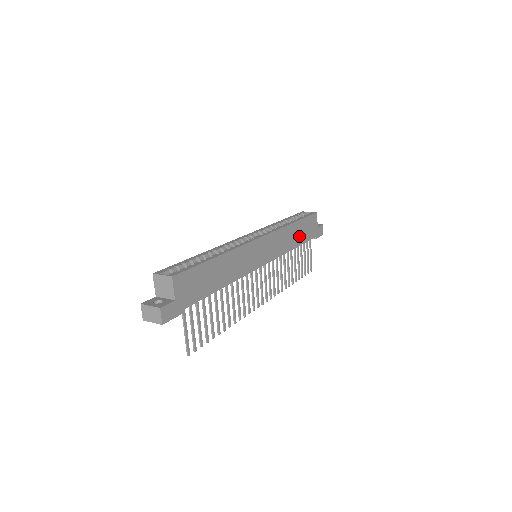
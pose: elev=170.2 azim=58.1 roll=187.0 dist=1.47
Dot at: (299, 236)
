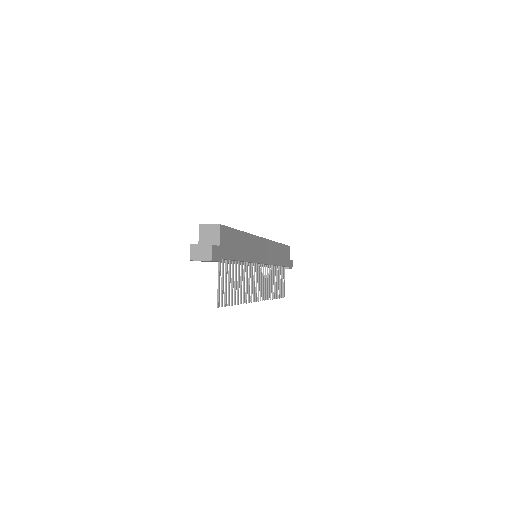
Dot at: (281, 257)
